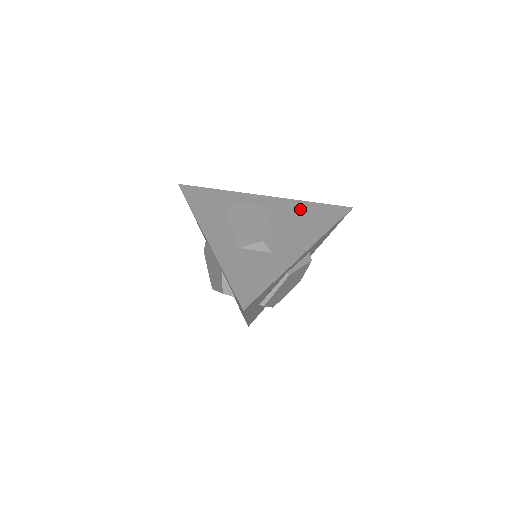
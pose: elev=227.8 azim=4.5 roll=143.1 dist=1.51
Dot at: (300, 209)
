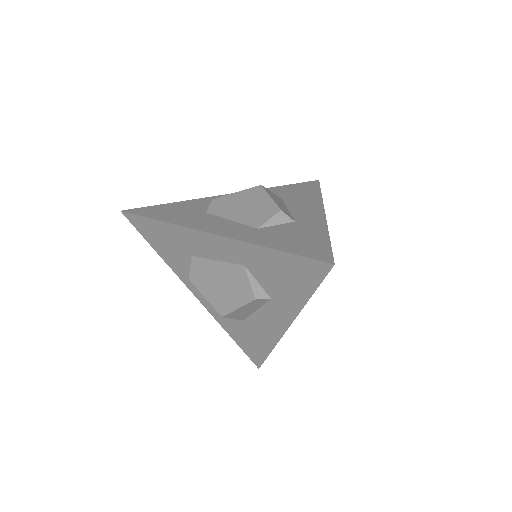
Dot at: (275, 192)
